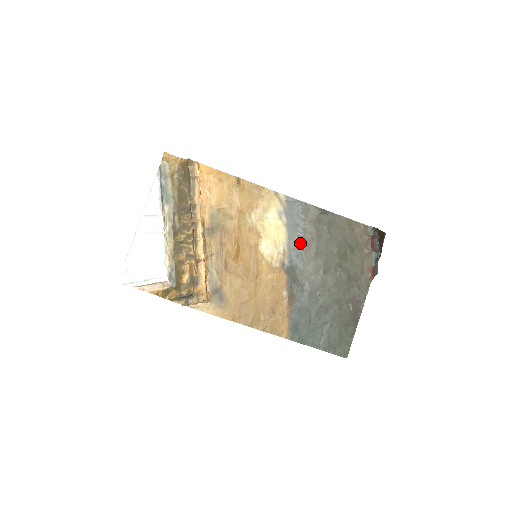
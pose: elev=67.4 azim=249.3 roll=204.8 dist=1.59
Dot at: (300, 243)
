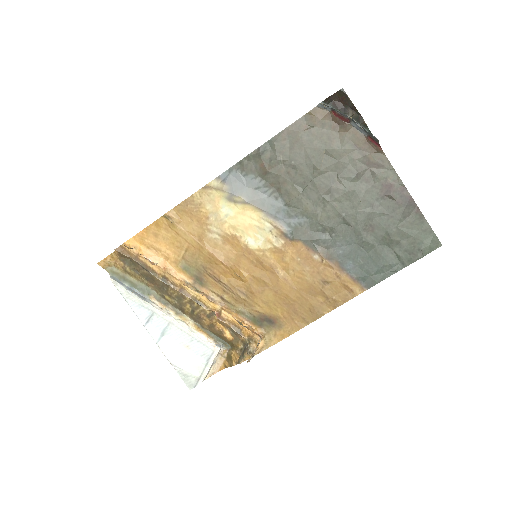
Dot at: (277, 201)
